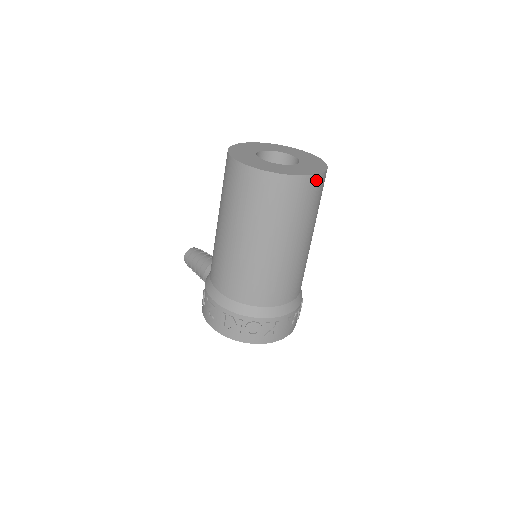
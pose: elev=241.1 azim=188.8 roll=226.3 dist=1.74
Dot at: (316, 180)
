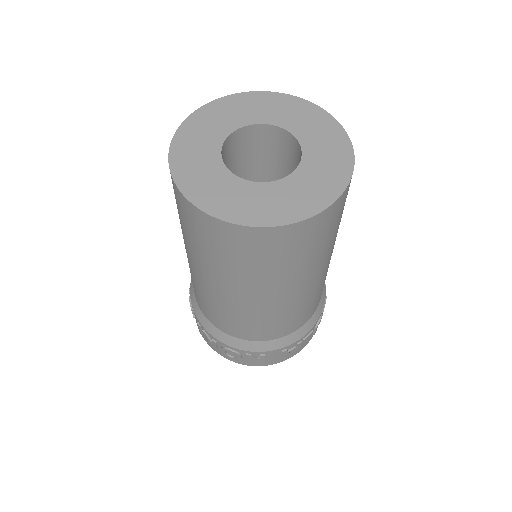
Dot at: (300, 228)
